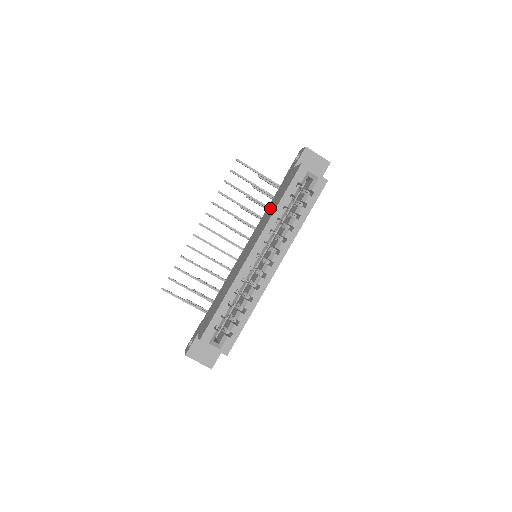
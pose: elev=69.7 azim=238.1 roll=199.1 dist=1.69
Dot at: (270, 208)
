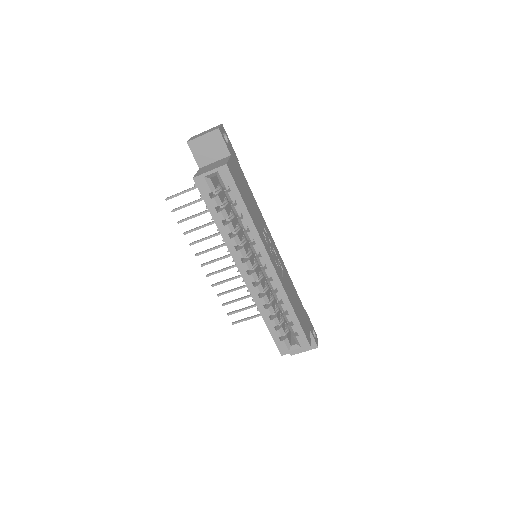
Dot at: occluded
